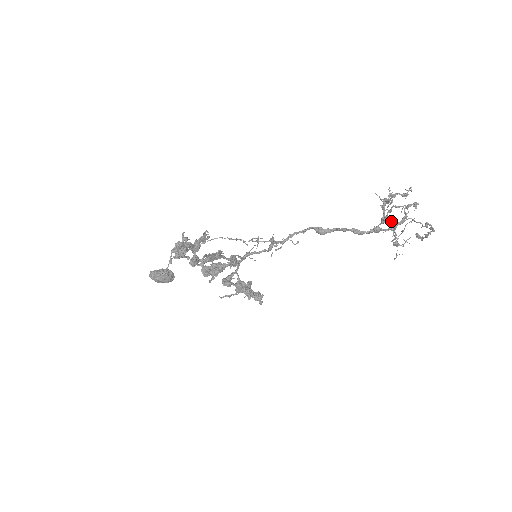
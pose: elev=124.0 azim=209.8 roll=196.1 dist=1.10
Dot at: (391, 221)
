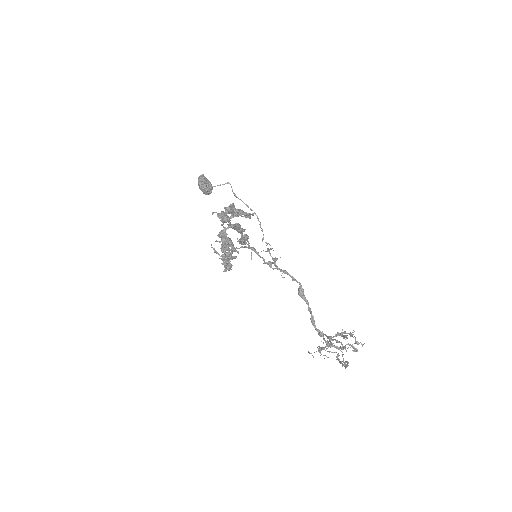
Dot at: (332, 343)
